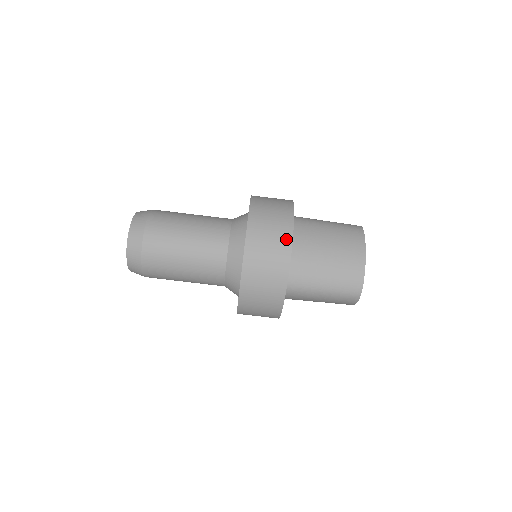
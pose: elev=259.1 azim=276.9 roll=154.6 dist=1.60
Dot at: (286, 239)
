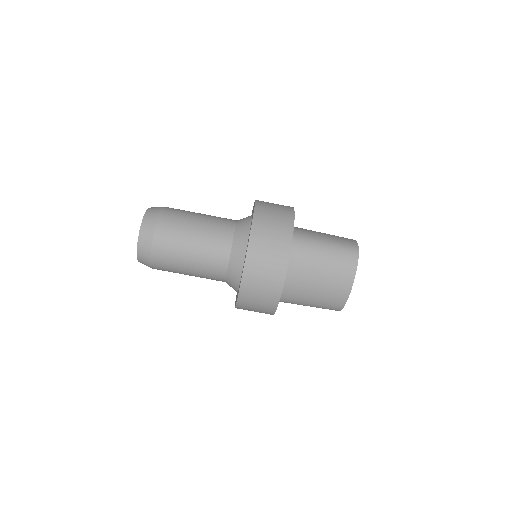
Dot at: (276, 293)
